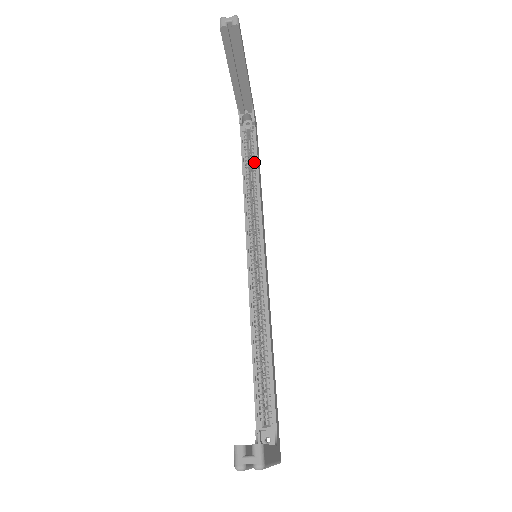
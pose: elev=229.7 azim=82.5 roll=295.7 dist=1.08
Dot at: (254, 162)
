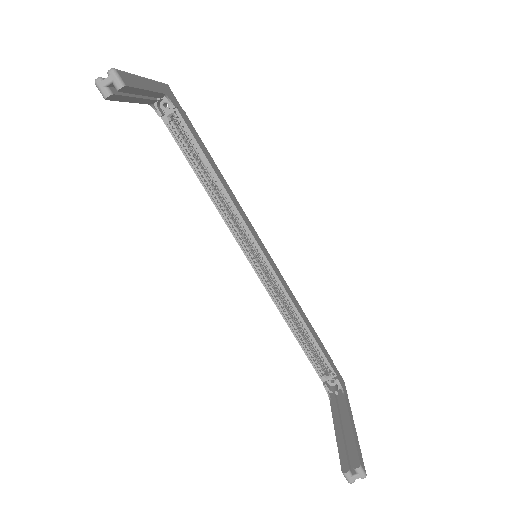
Dot at: (201, 157)
